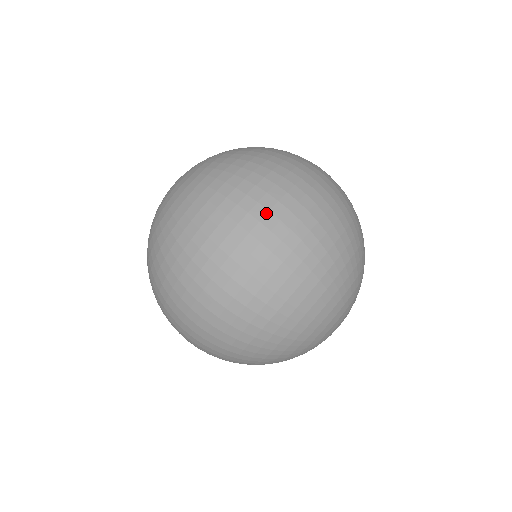
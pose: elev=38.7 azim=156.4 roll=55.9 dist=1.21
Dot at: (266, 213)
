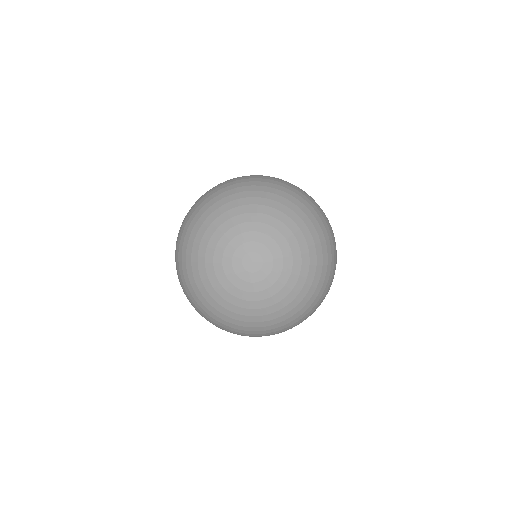
Dot at: occluded
